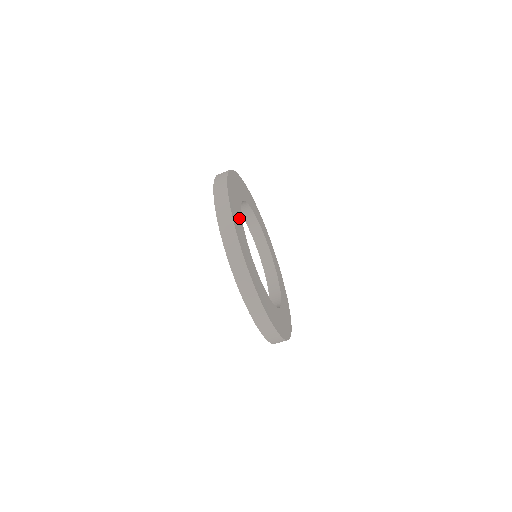
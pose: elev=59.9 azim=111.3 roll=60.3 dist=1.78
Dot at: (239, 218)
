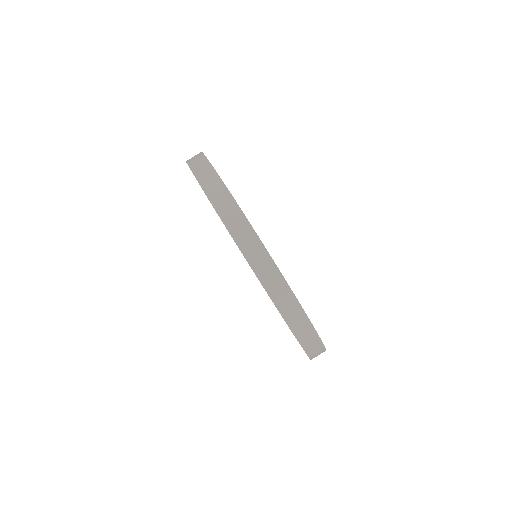
Dot at: occluded
